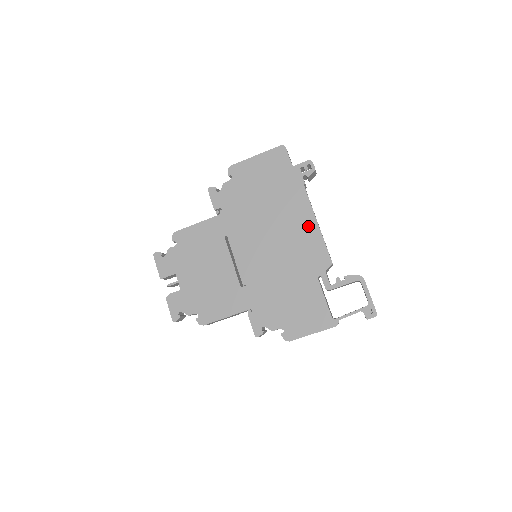
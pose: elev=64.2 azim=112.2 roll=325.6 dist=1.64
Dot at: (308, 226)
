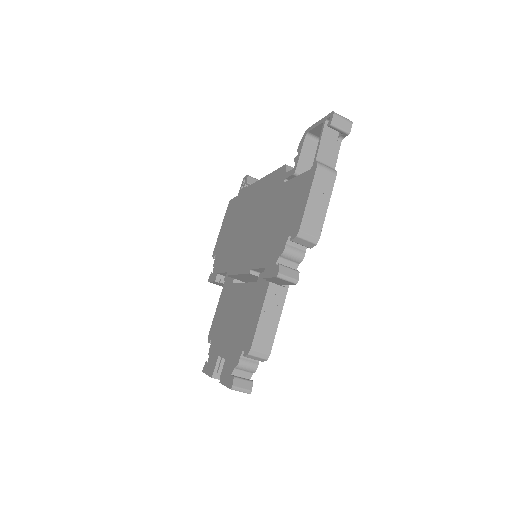
Dot at: (261, 187)
